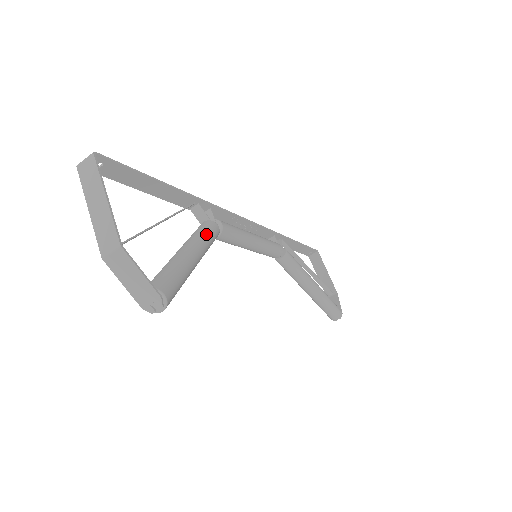
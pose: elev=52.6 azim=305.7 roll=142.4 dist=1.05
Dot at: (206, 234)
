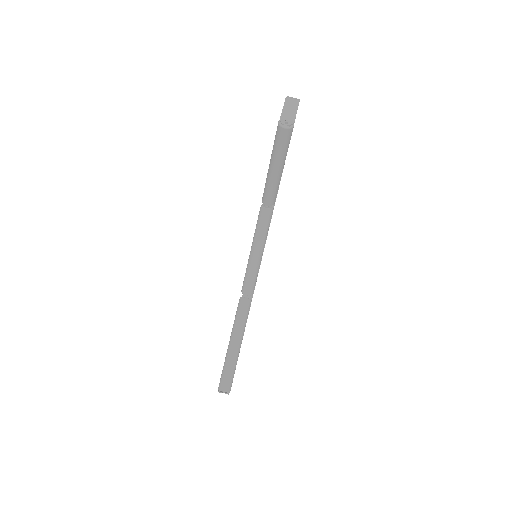
Dot at: occluded
